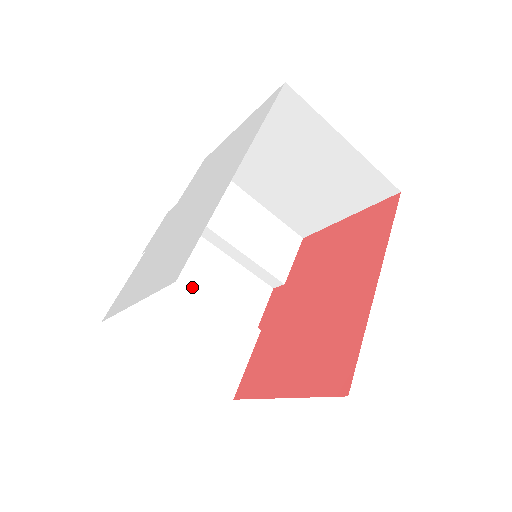
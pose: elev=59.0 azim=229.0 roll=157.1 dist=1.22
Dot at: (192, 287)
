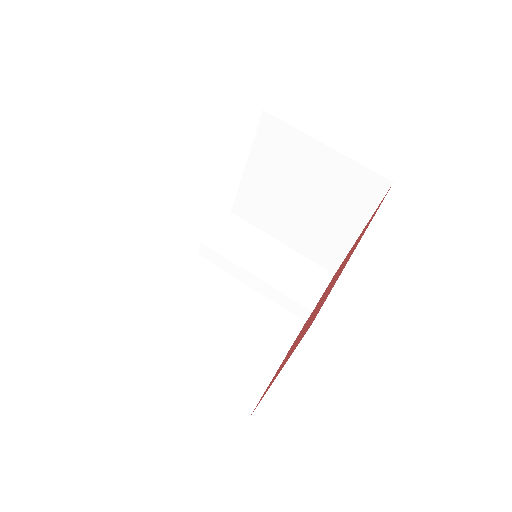
Dot at: (212, 309)
